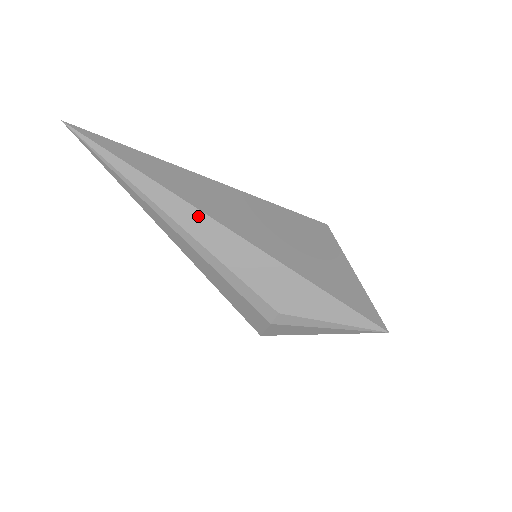
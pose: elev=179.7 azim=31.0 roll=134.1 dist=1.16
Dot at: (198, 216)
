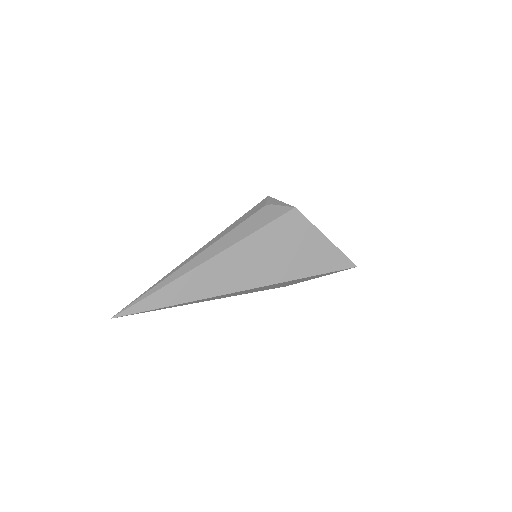
Dot at: (217, 297)
